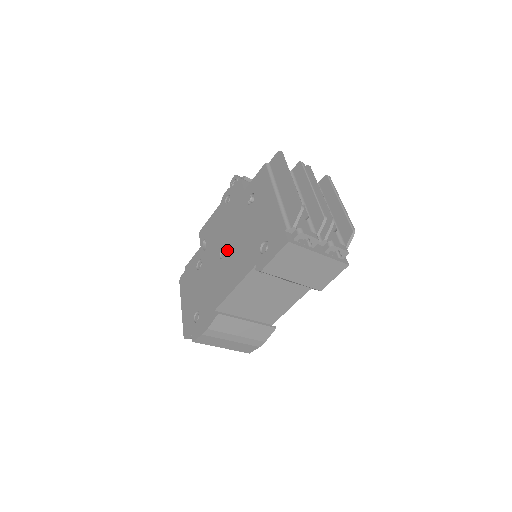
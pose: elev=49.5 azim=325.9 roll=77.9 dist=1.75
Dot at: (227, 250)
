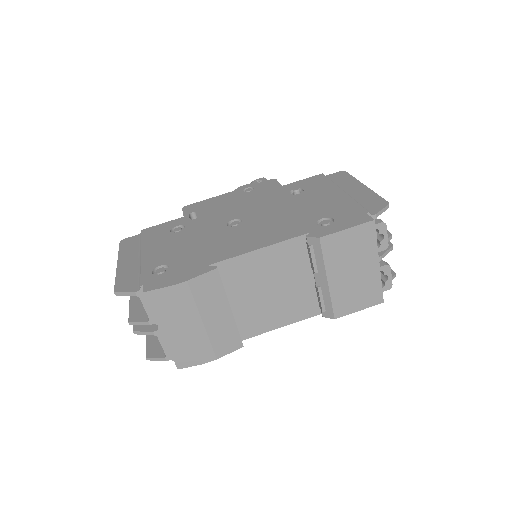
Dot at: (245, 220)
